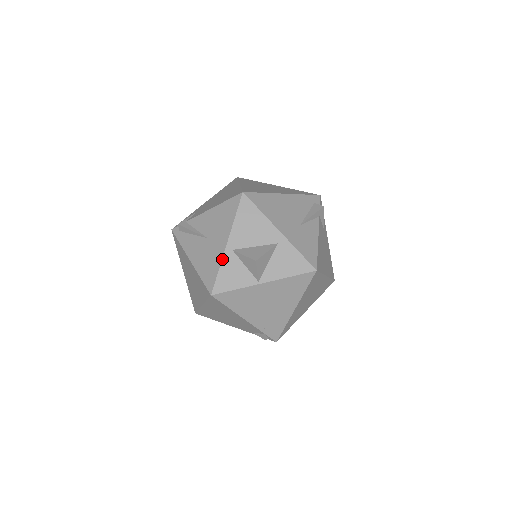
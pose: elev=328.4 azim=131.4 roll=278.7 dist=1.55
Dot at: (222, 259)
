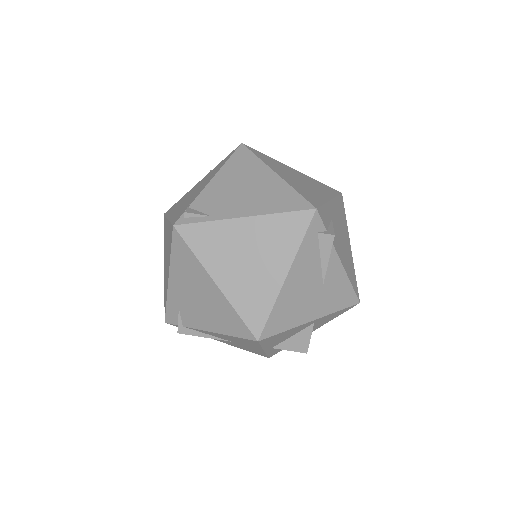
Dot at: (266, 353)
